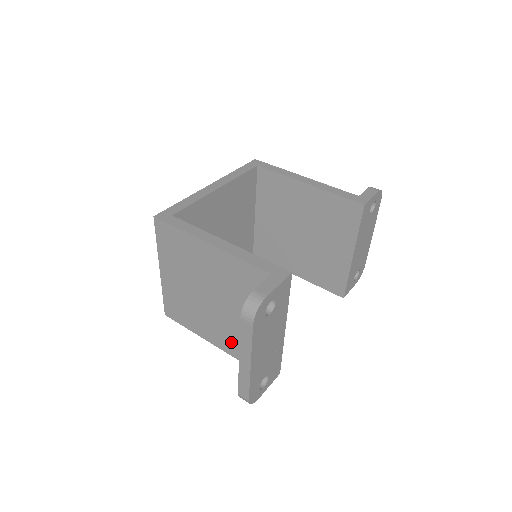
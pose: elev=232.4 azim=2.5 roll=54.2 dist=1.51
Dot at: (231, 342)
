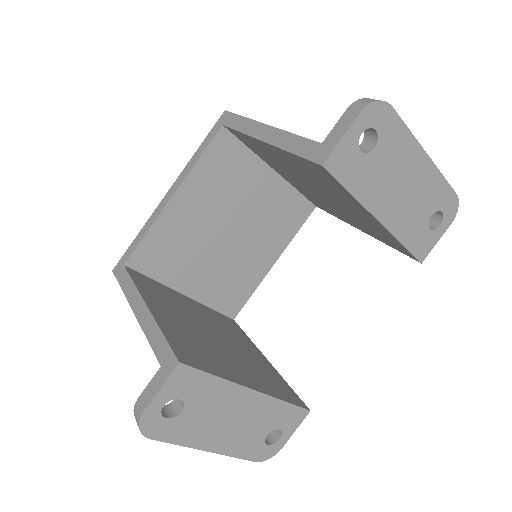
Dot at: occluded
